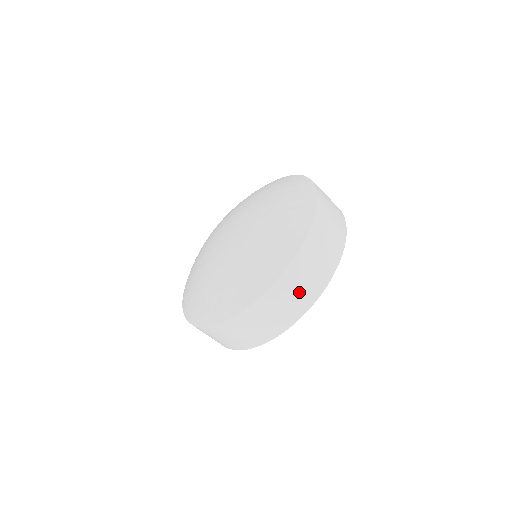
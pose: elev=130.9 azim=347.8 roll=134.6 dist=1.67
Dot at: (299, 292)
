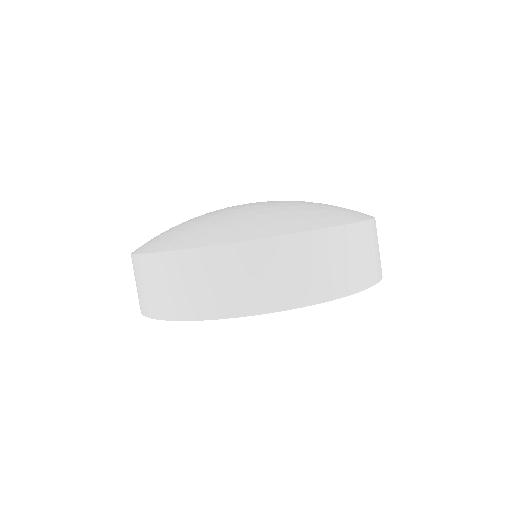
Dot at: (229, 285)
